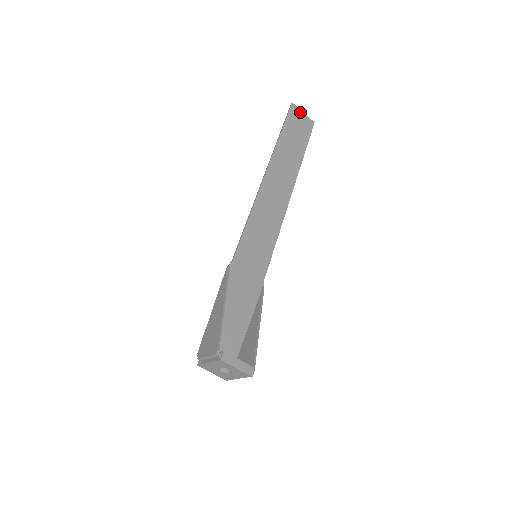
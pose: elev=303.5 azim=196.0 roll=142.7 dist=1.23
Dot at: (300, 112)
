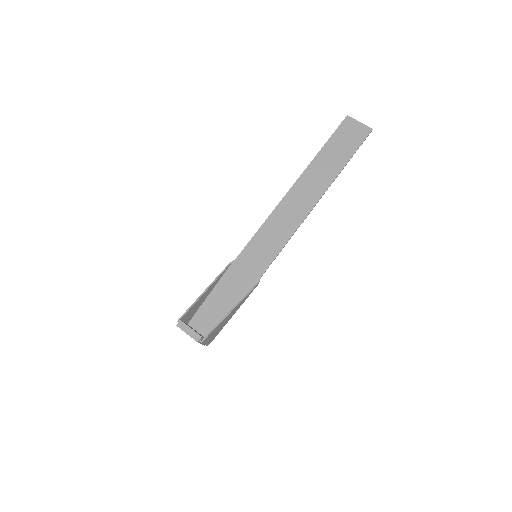
Dot at: (355, 122)
